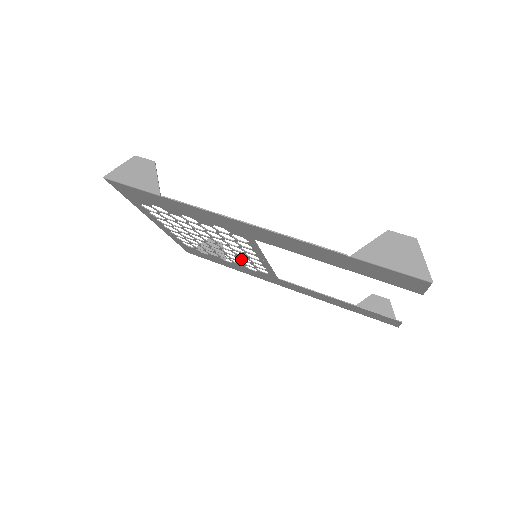
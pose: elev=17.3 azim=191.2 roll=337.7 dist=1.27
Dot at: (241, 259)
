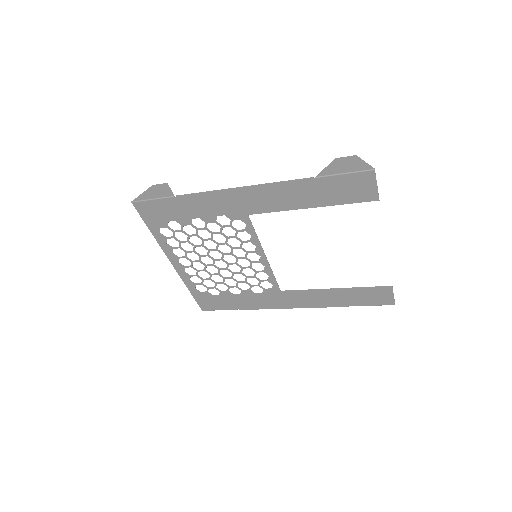
Dot at: (246, 276)
